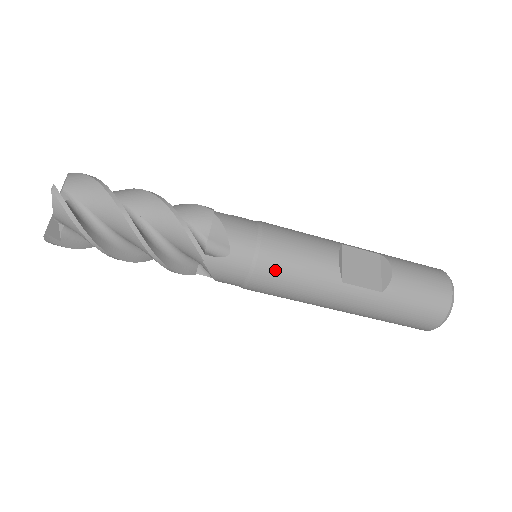
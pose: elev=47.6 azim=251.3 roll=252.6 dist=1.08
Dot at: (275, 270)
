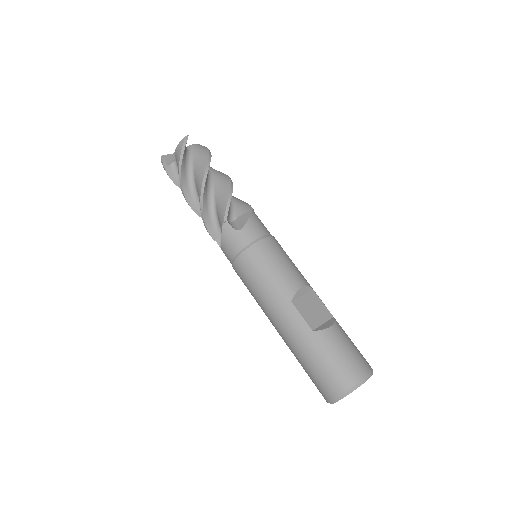
Dot at: (257, 260)
